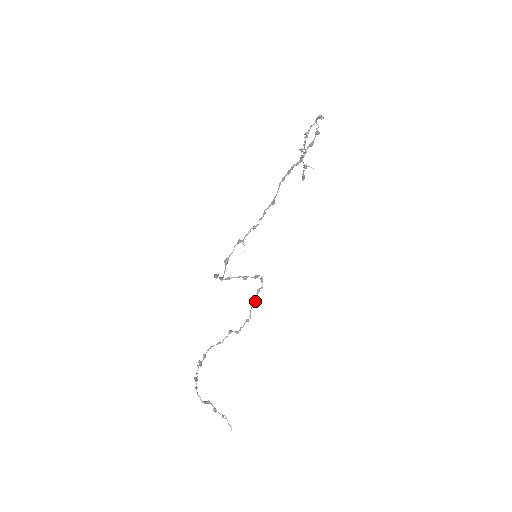
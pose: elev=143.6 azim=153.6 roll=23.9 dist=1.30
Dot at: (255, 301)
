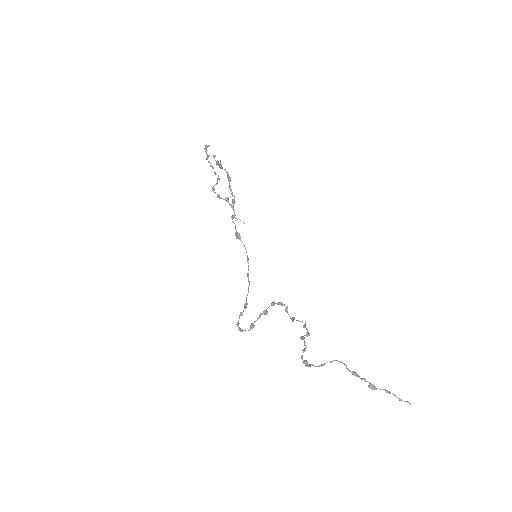
Dot at: (293, 318)
